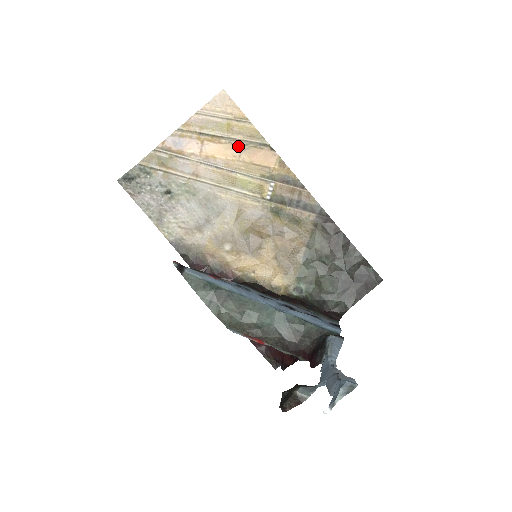
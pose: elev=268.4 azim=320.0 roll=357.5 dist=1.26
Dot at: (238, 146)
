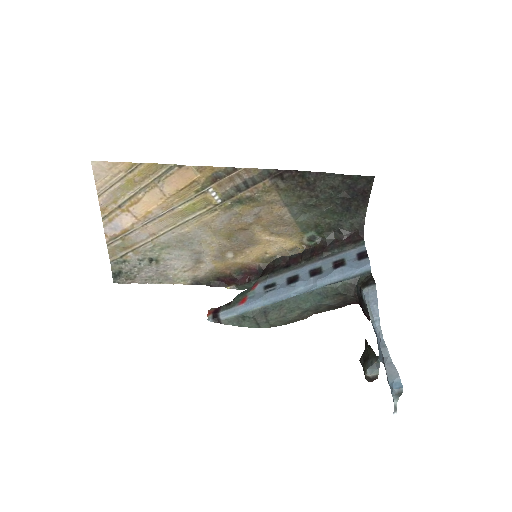
Dot at: (154, 189)
